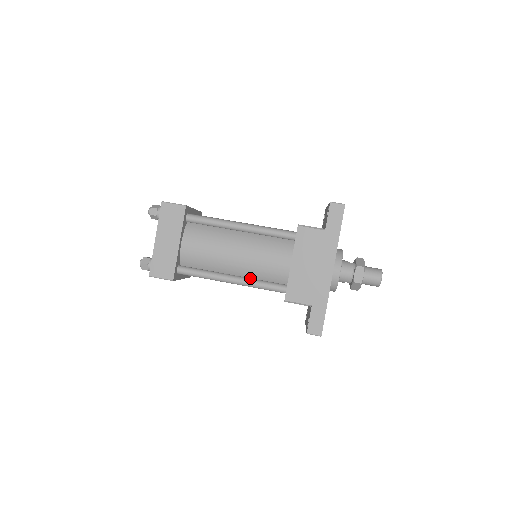
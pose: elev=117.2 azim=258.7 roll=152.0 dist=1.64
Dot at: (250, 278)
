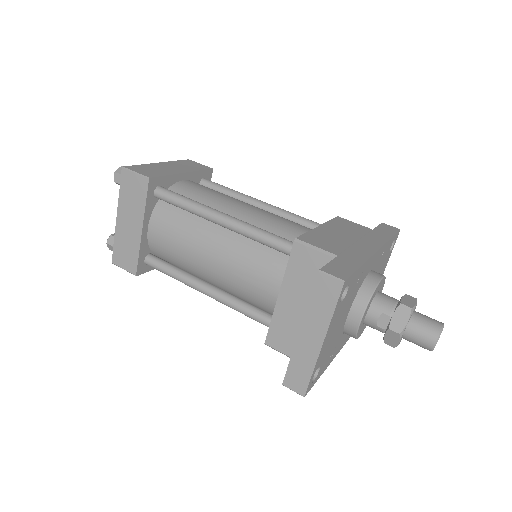
Dot at: occluded
